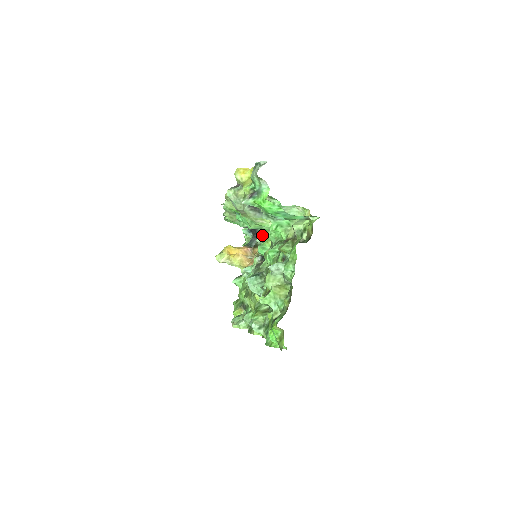
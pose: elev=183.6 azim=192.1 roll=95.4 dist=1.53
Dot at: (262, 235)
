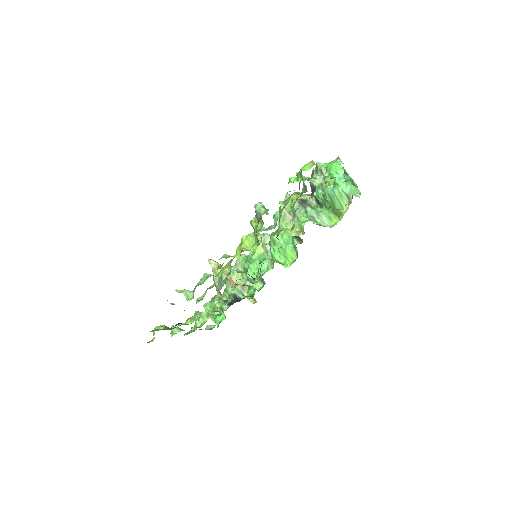
Dot at: (246, 296)
